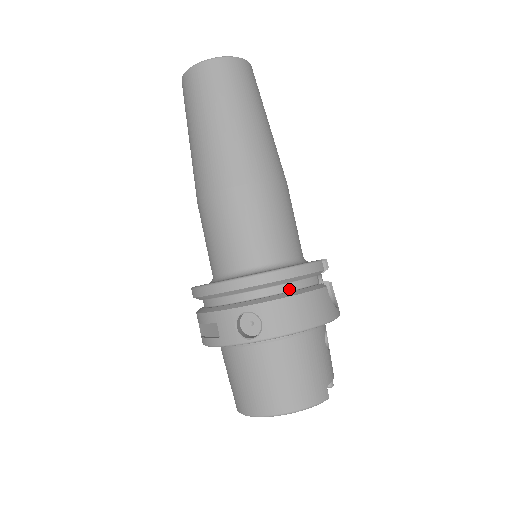
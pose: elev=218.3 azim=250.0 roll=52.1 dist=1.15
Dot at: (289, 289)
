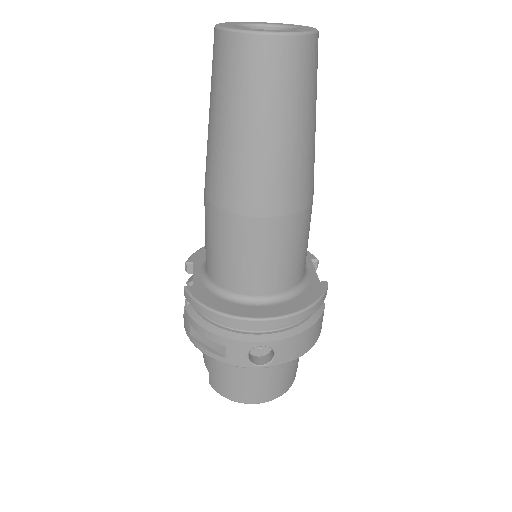
Dot at: occluded
